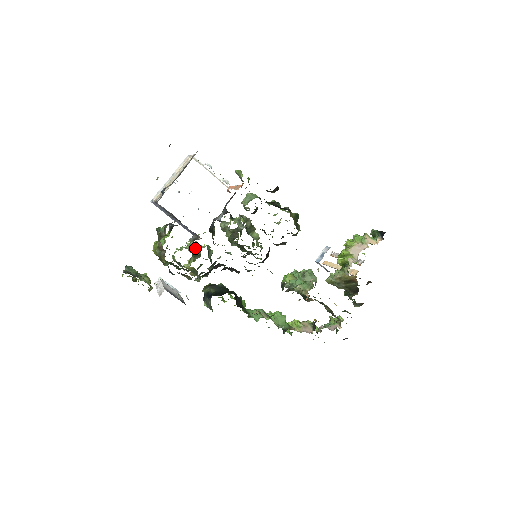
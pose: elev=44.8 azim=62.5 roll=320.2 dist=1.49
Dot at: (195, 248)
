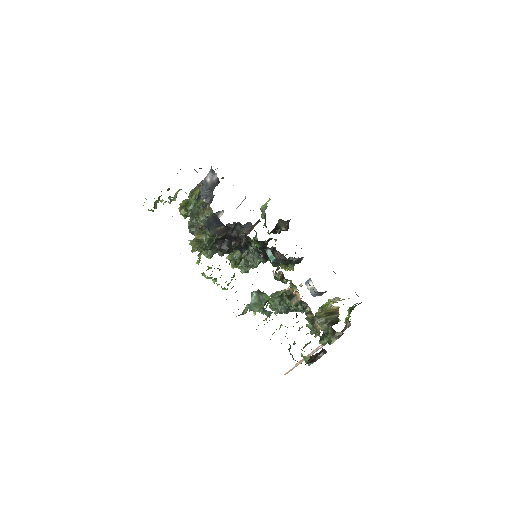
Dot at: occluded
